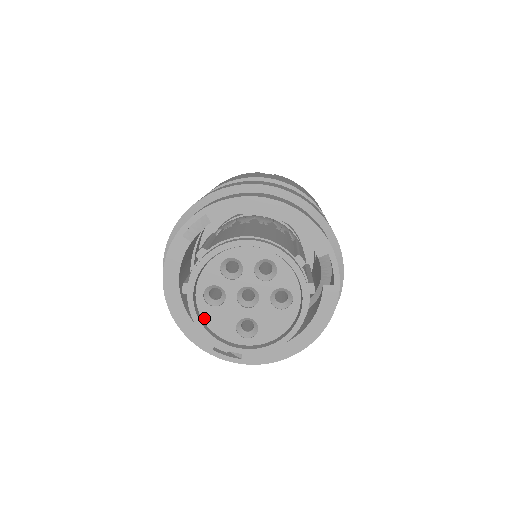
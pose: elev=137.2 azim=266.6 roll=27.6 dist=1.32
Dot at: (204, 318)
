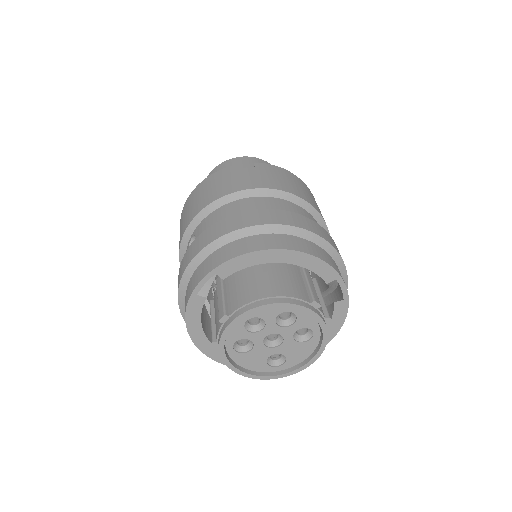
Dot at: (237, 362)
